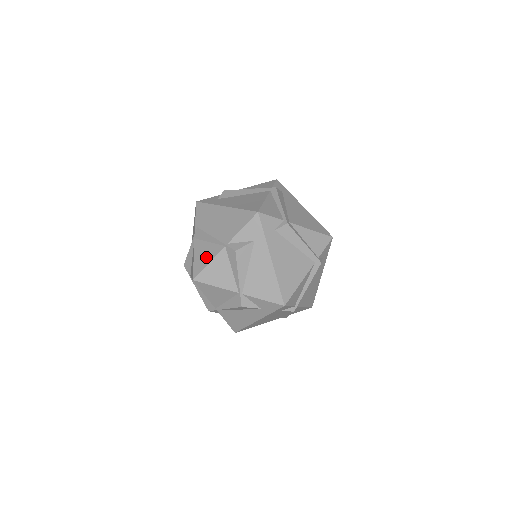
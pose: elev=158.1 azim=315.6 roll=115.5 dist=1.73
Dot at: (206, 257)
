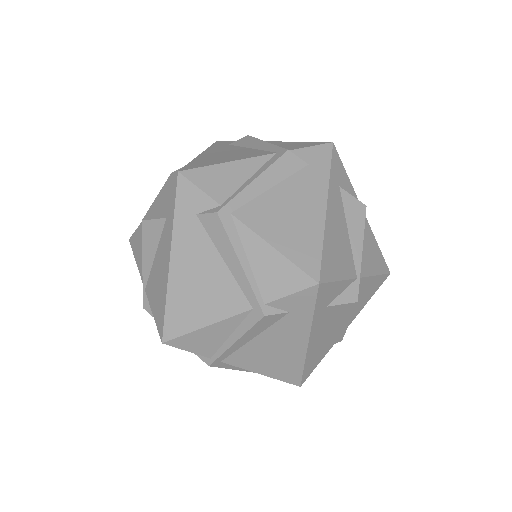
Dot at: occluded
